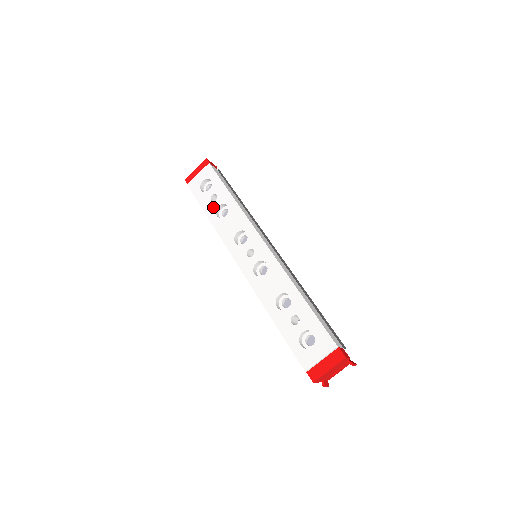
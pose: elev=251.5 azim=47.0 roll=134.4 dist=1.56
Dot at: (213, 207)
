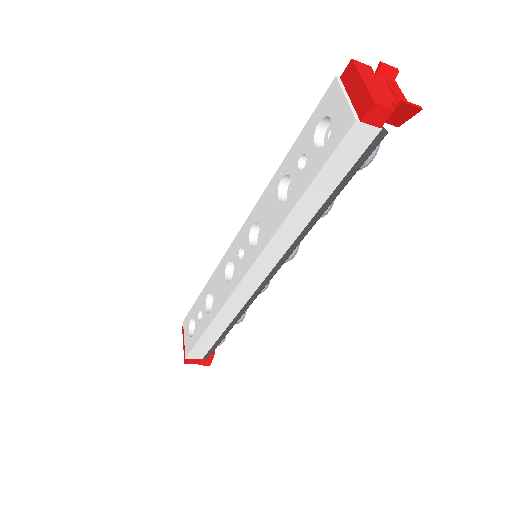
Dot at: (204, 317)
